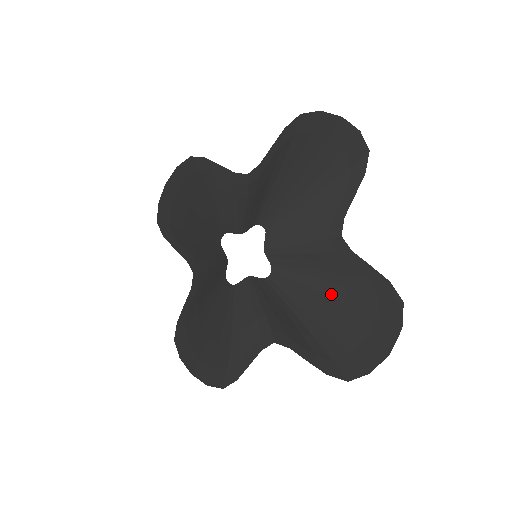
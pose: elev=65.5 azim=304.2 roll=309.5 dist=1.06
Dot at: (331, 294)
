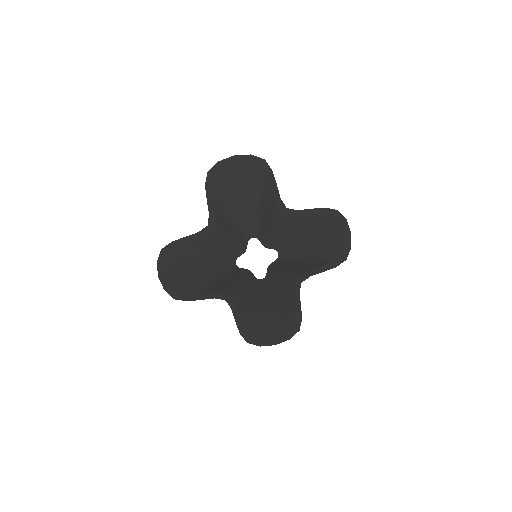
Dot at: (277, 307)
